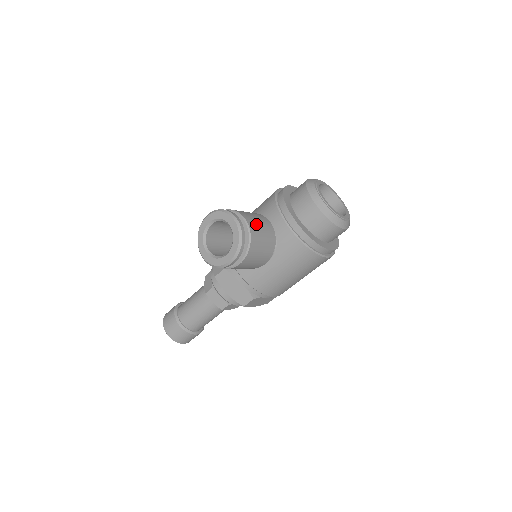
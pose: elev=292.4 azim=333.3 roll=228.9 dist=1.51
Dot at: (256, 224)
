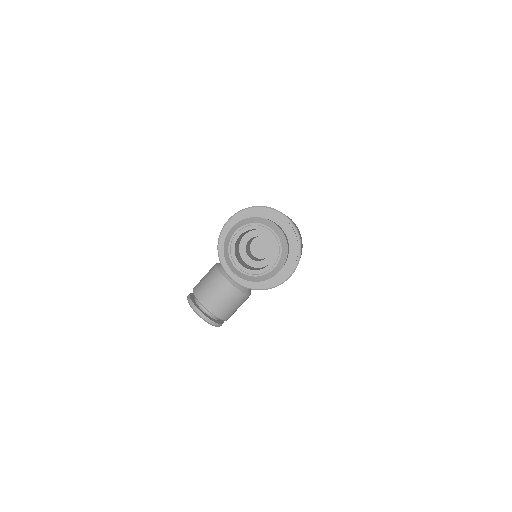
Dot at: (214, 301)
